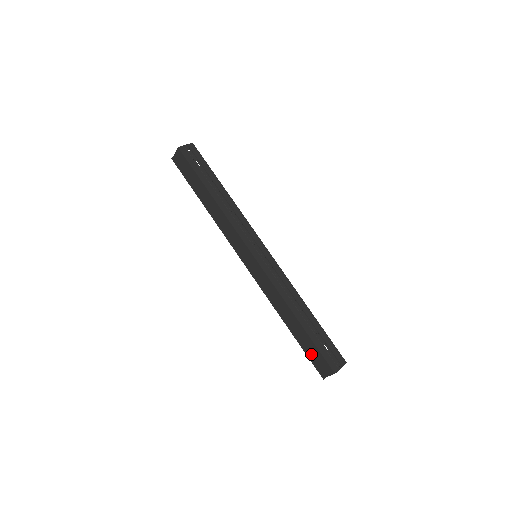
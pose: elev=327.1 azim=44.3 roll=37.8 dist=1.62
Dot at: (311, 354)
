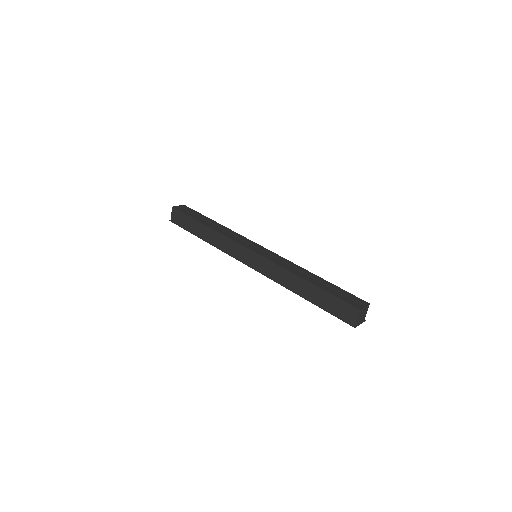
Dot at: (333, 309)
